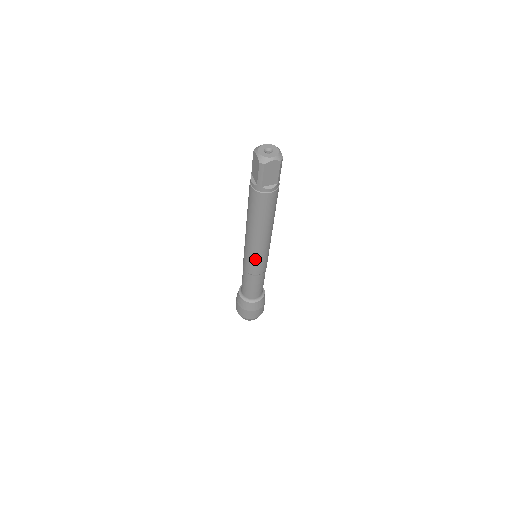
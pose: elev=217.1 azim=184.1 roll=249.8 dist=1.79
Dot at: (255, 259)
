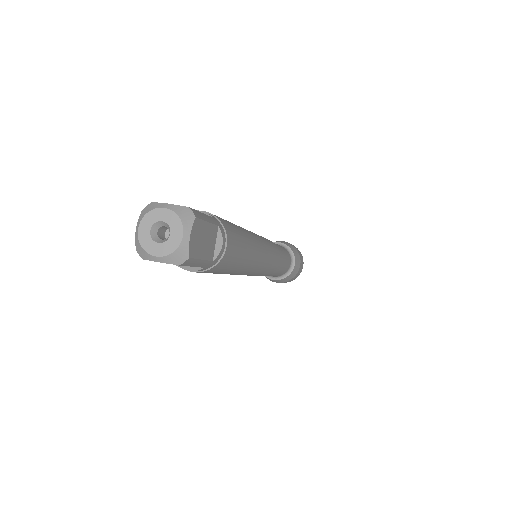
Dot at: occluded
